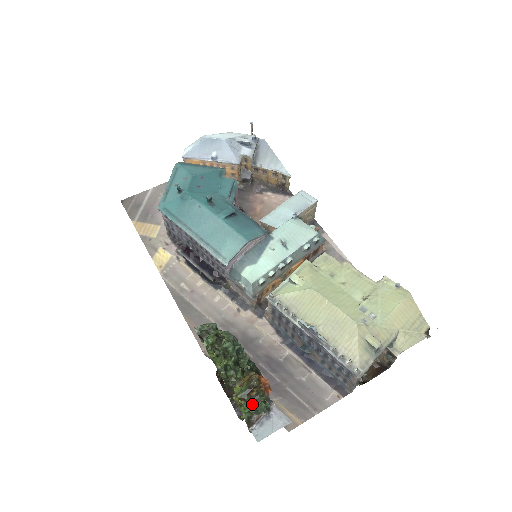
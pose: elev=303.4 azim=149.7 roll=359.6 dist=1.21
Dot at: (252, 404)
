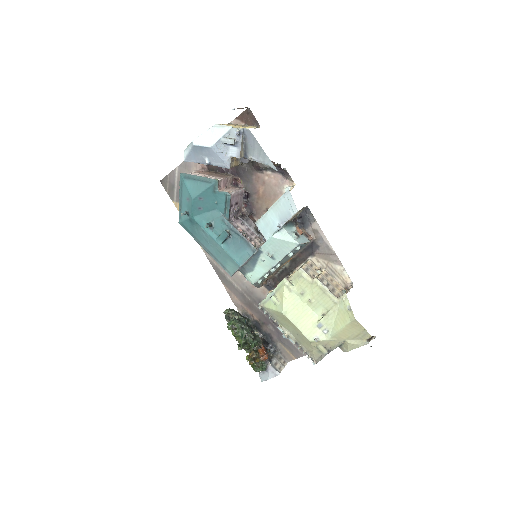
Dot at: (256, 366)
